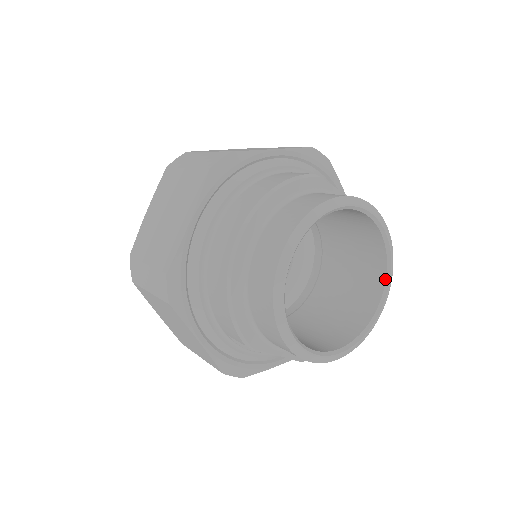
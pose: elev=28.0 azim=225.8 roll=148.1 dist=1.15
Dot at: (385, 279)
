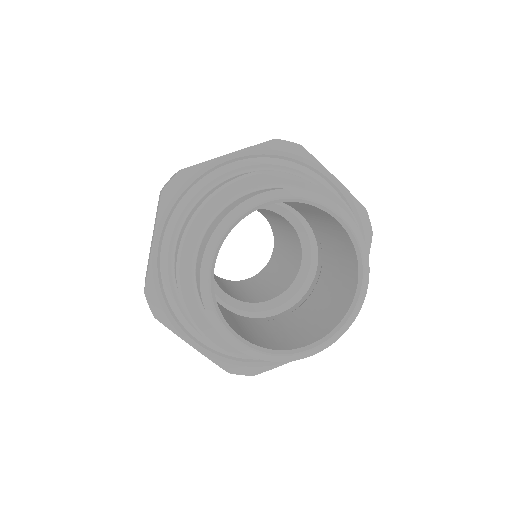
Dot at: (357, 264)
